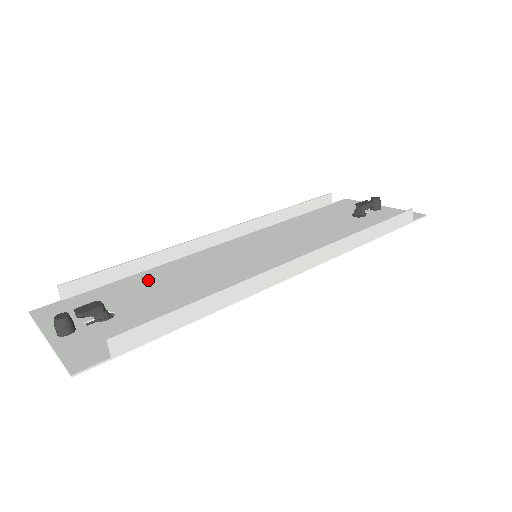
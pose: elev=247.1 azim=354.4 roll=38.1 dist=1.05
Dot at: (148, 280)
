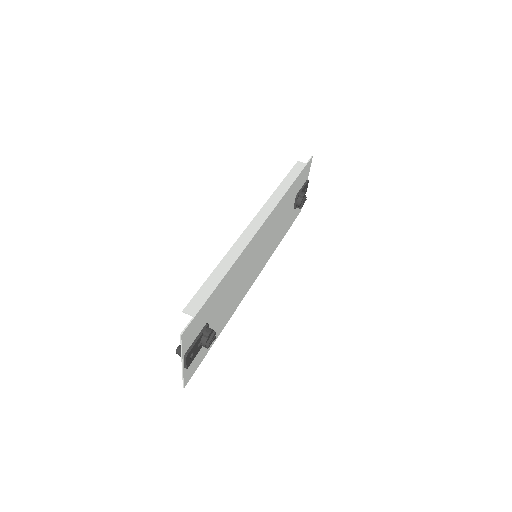
Dot at: (222, 320)
